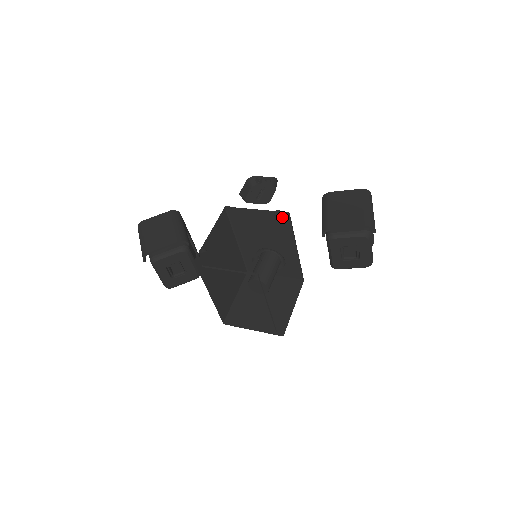
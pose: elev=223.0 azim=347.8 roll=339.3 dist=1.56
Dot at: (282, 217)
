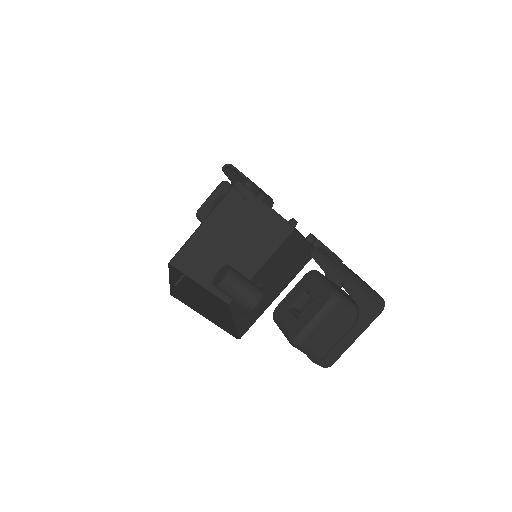
Dot at: (309, 255)
